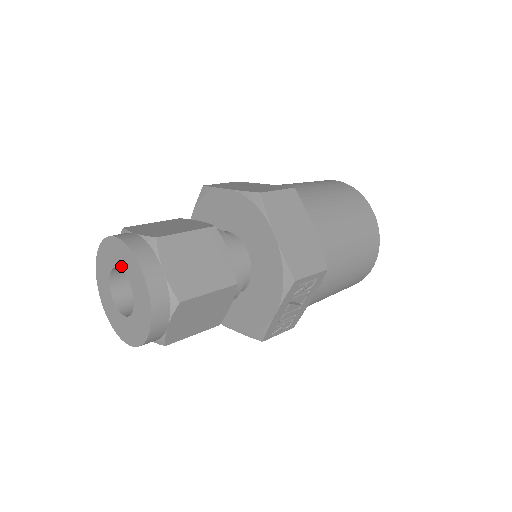
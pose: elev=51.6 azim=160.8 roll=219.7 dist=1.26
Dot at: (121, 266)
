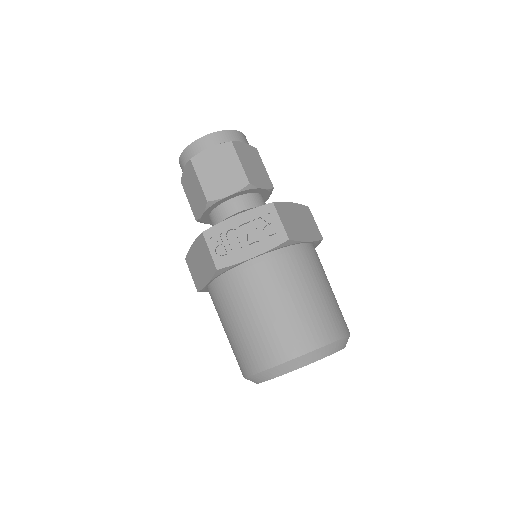
Dot at: occluded
